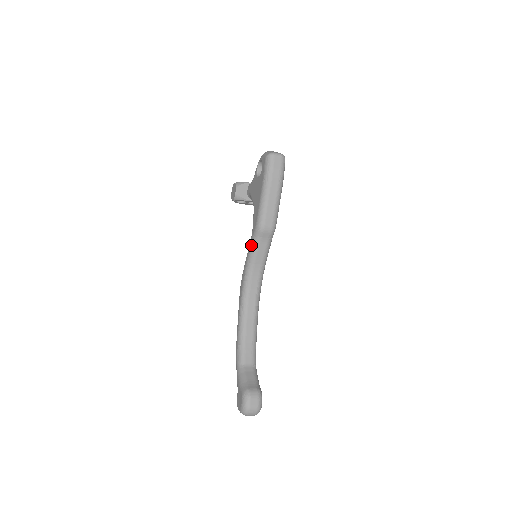
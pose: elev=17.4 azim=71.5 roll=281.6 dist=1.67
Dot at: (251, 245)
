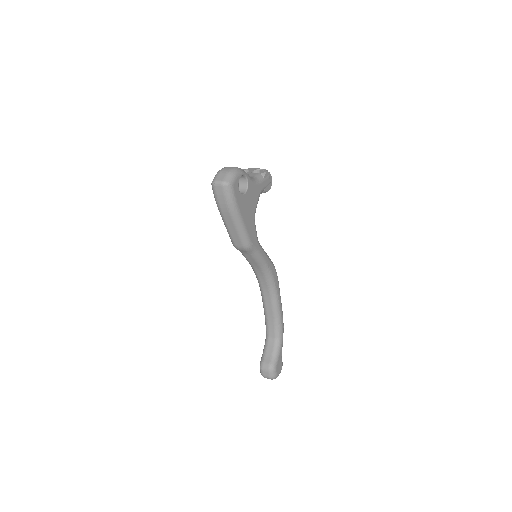
Dot at: occluded
